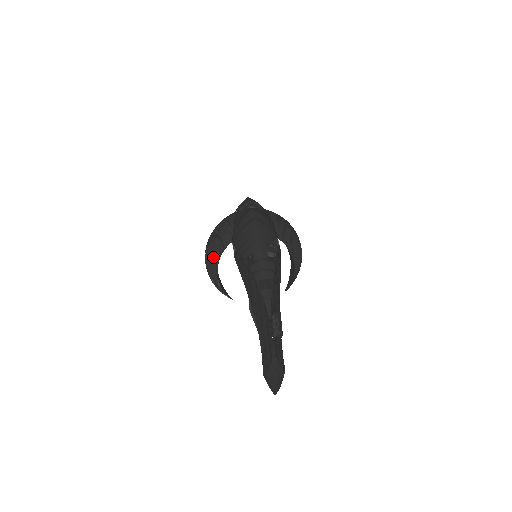
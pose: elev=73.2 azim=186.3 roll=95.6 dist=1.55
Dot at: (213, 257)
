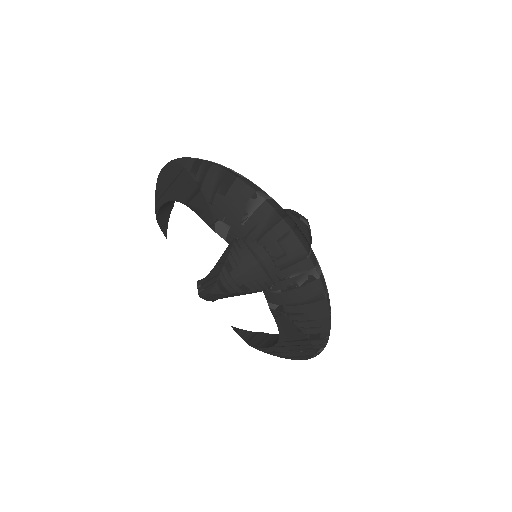
Dot at: (224, 296)
